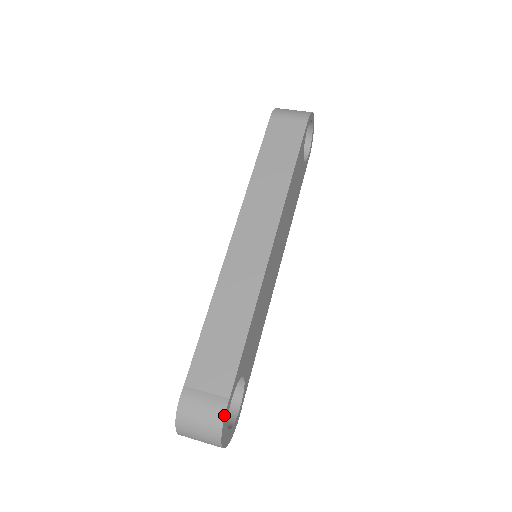
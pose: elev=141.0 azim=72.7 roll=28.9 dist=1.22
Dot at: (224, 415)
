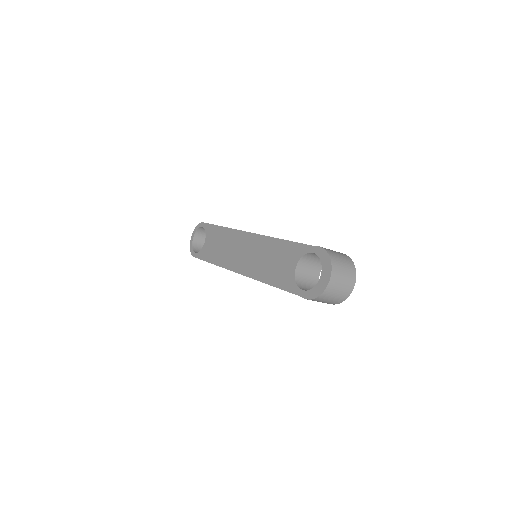
Dot at: (346, 255)
